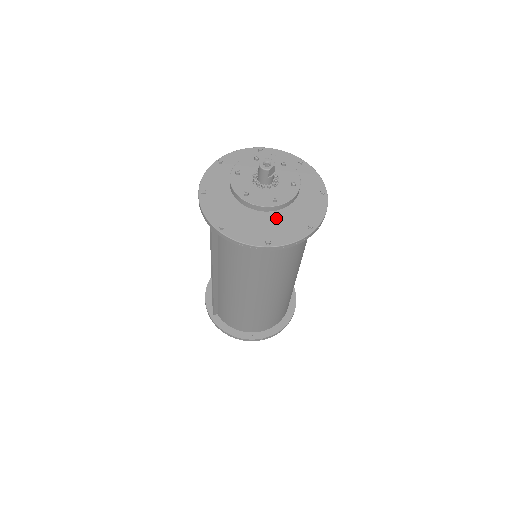
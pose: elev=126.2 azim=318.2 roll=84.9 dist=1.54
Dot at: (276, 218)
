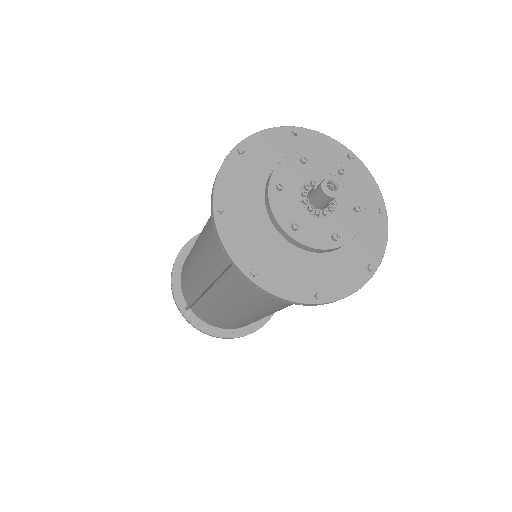
Dot at: (326, 254)
